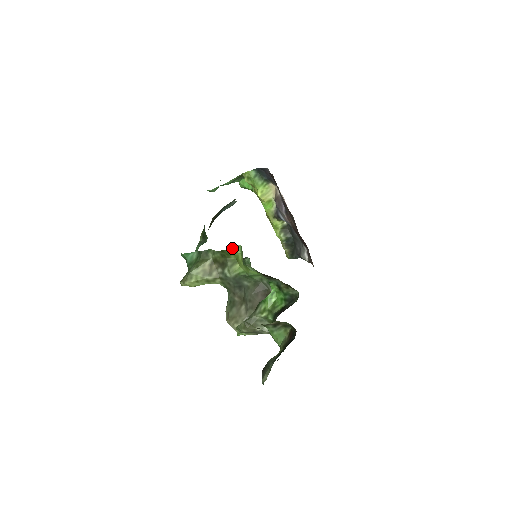
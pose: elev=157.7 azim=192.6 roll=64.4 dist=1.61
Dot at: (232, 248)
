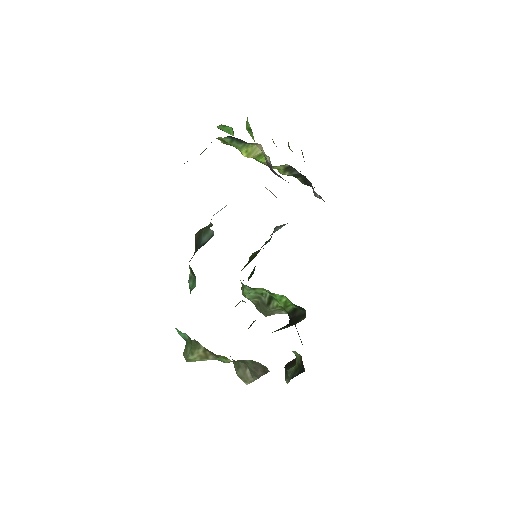
Dot at: (217, 359)
